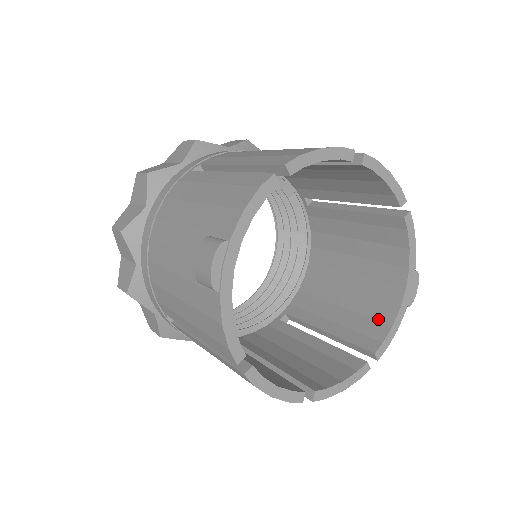
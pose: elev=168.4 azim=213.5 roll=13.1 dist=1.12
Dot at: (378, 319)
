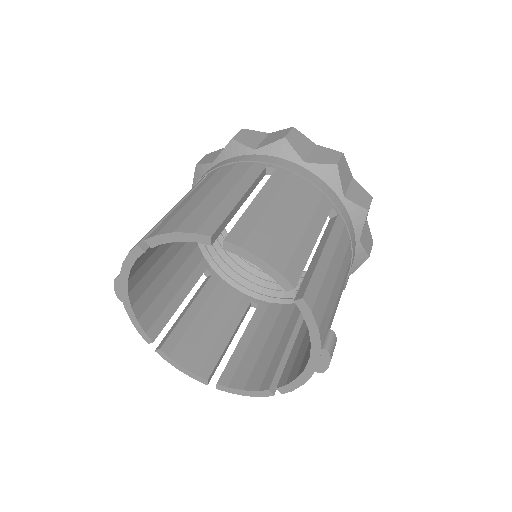
Dot at: (301, 364)
